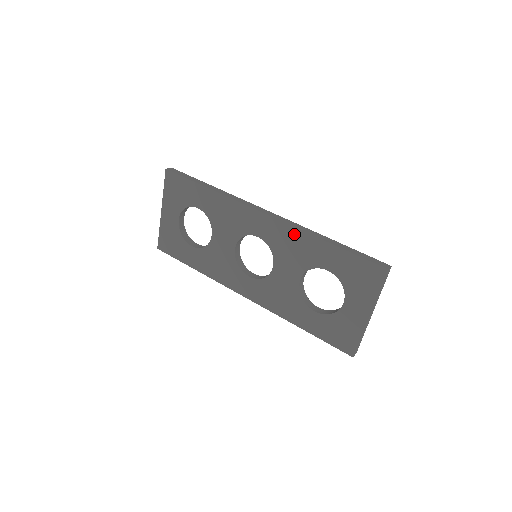
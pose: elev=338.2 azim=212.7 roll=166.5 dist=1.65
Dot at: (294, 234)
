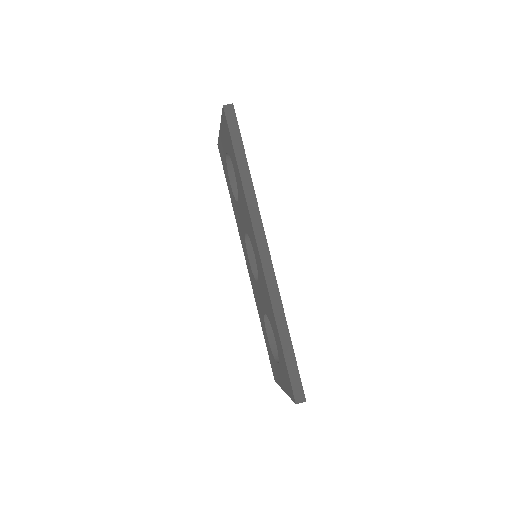
Dot at: (268, 294)
